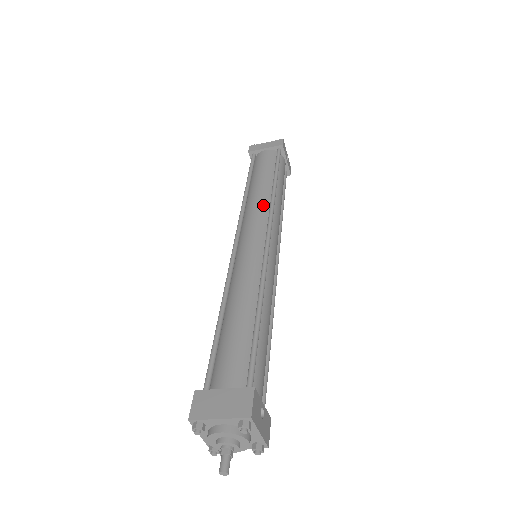
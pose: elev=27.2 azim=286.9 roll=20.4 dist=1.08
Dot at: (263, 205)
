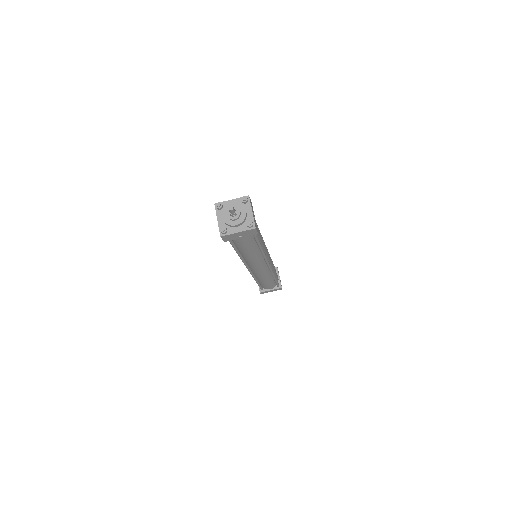
Dot at: occluded
